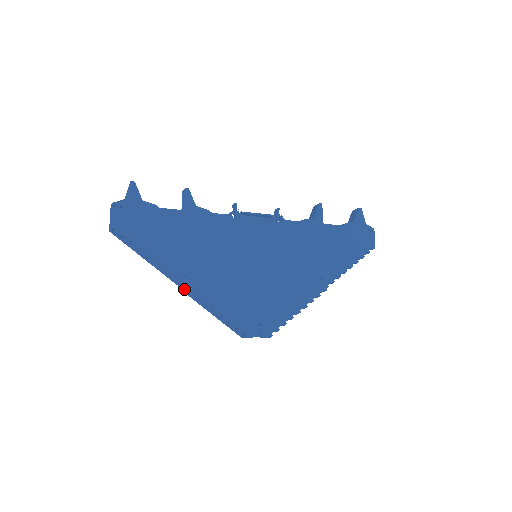
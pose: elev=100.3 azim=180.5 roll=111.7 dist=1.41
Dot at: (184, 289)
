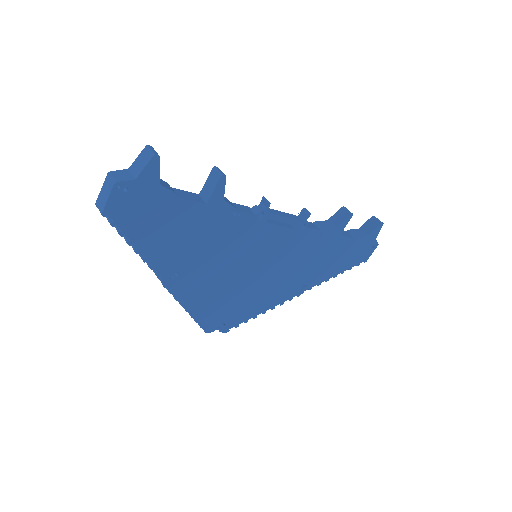
Dot at: occluded
